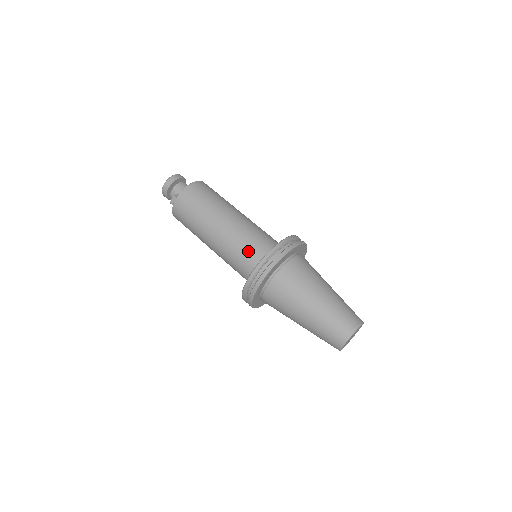
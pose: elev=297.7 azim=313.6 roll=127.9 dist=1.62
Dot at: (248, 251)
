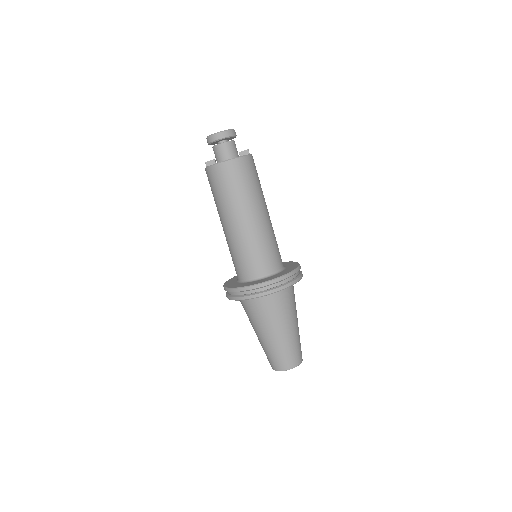
Dot at: (235, 263)
